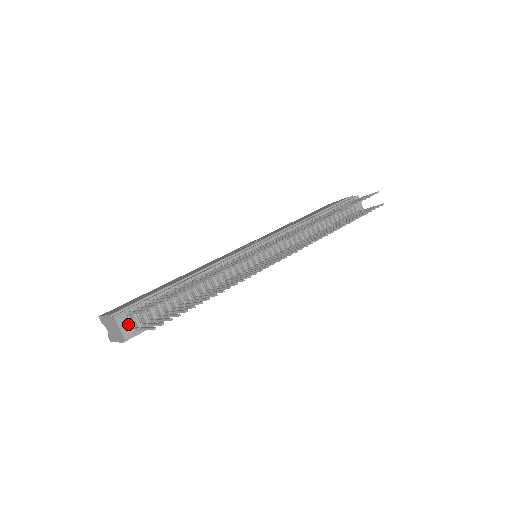
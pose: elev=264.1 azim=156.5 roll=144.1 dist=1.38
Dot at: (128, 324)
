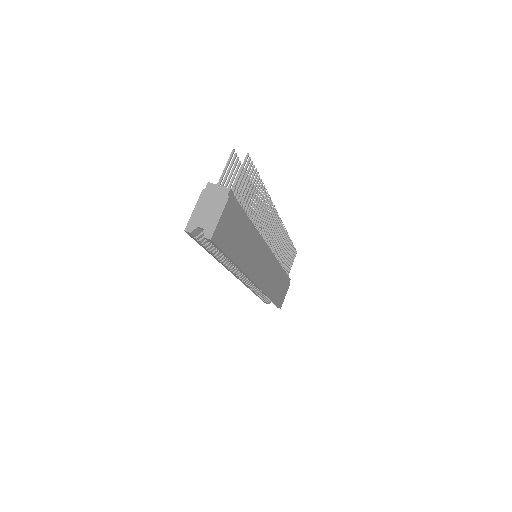
Dot at: occluded
